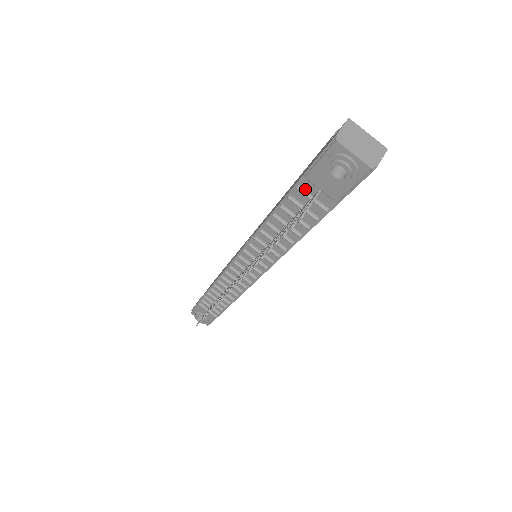
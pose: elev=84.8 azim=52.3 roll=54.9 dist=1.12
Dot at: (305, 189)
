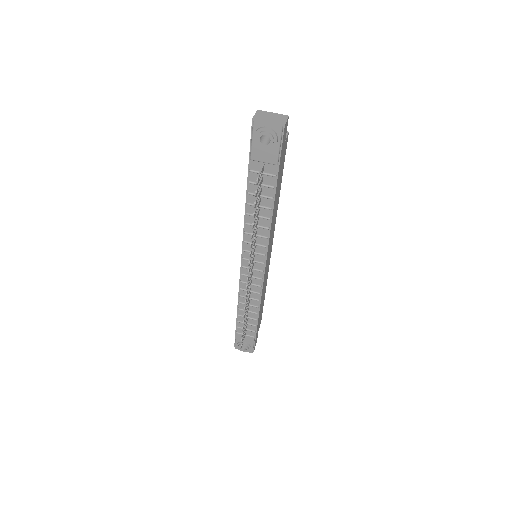
Dot at: (255, 169)
